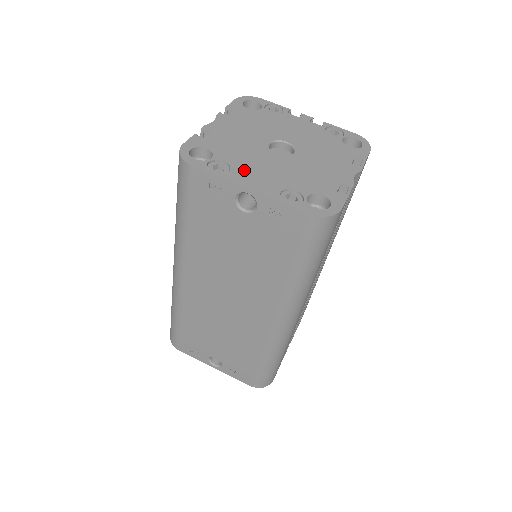
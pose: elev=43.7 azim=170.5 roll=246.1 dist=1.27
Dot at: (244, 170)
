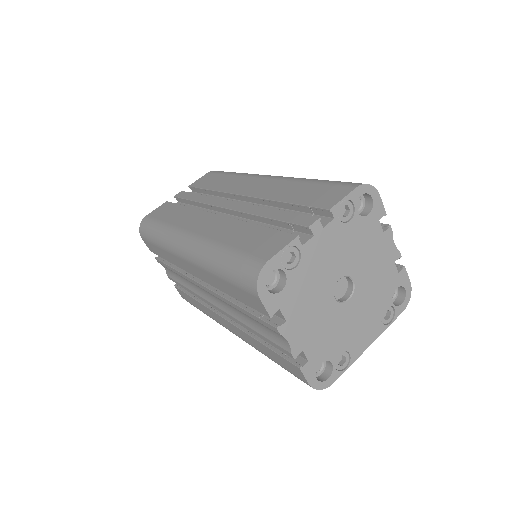
Dot at: (354, 341)
